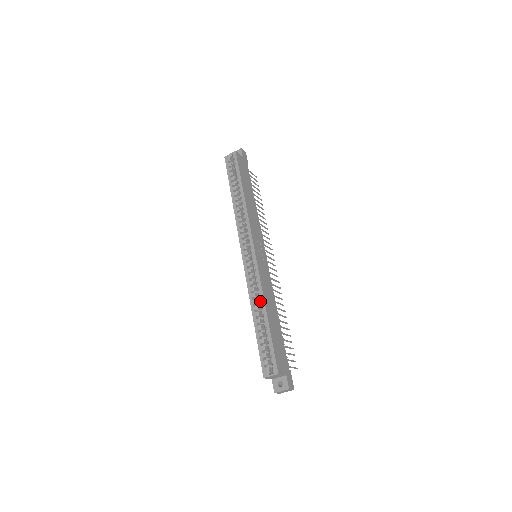
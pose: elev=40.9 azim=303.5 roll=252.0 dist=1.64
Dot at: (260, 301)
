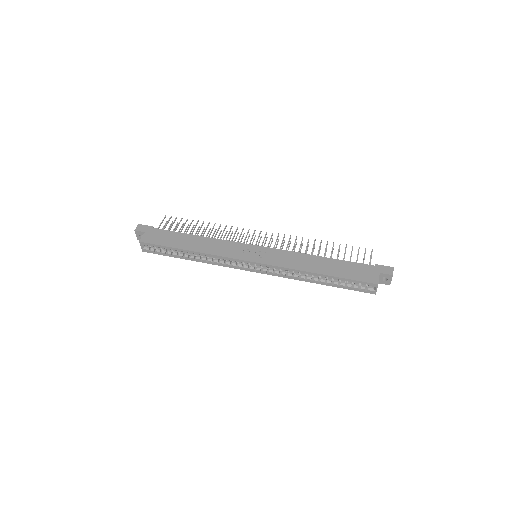
Dot at: (305, 274)
